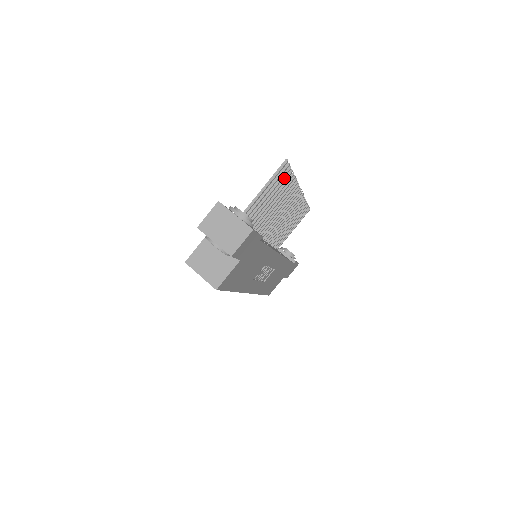
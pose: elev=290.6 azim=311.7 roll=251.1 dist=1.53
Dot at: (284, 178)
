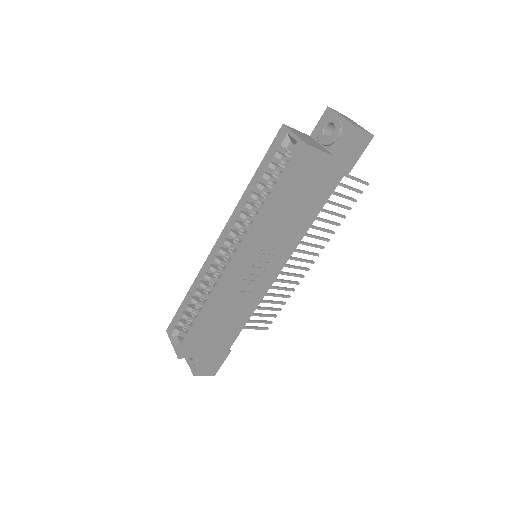
Dot at: occluded
